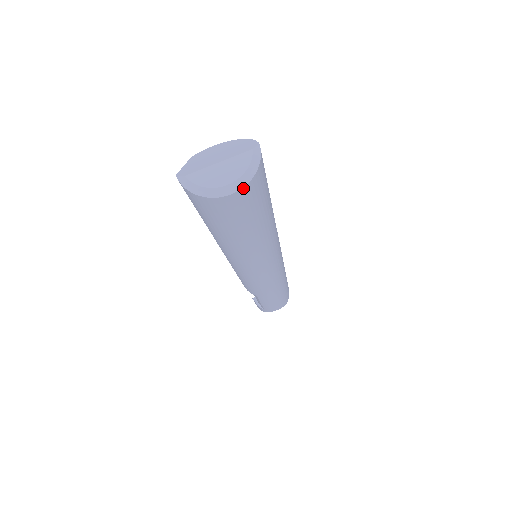
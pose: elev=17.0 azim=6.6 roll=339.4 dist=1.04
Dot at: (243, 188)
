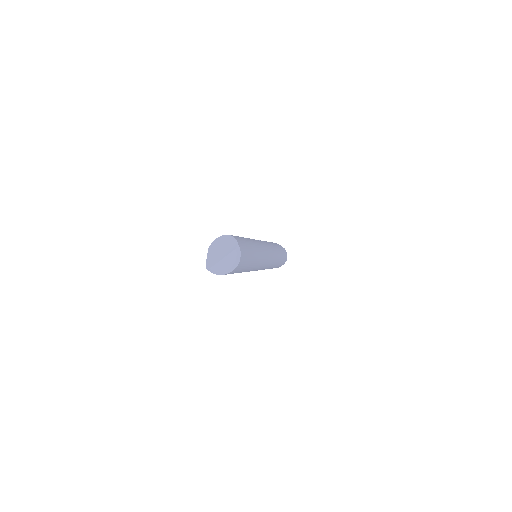
Dot at: (237, 267)
